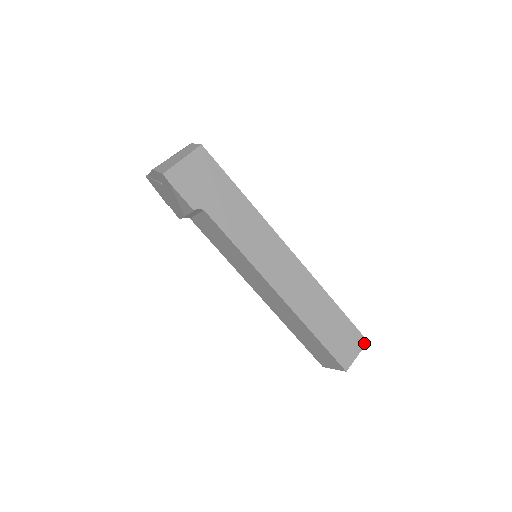
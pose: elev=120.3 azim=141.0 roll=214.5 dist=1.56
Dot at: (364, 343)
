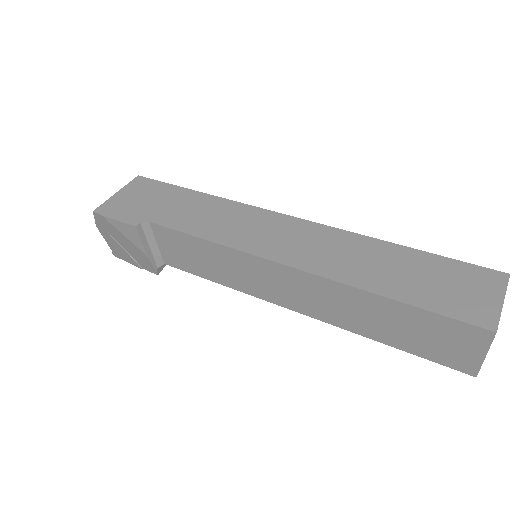
Dot at: (503, 279)
